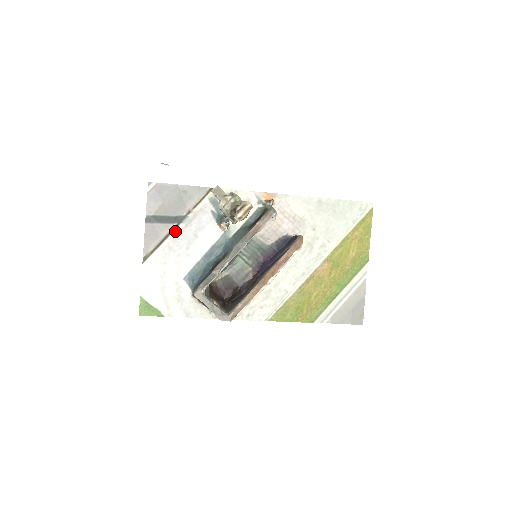
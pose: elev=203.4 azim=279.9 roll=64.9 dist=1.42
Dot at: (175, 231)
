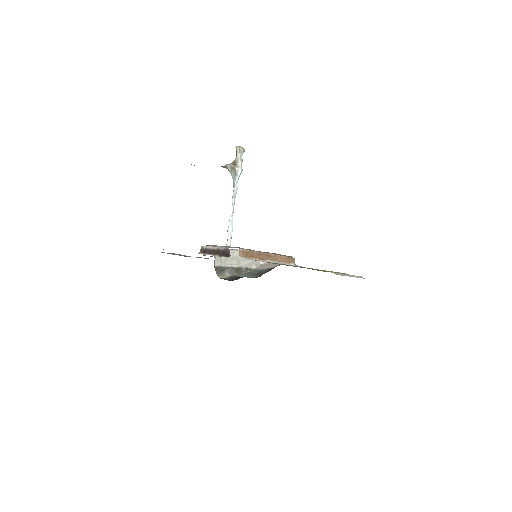
Dot at: occluded
